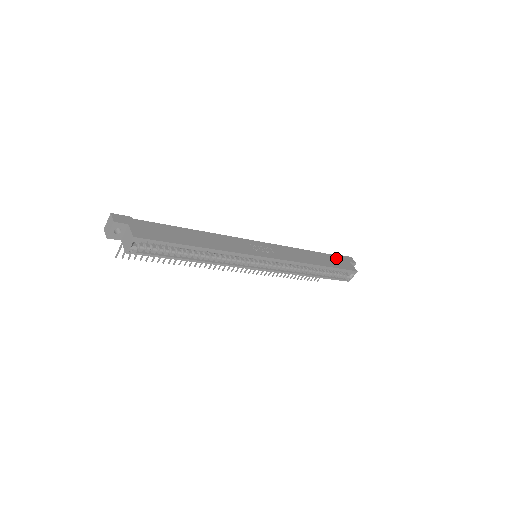
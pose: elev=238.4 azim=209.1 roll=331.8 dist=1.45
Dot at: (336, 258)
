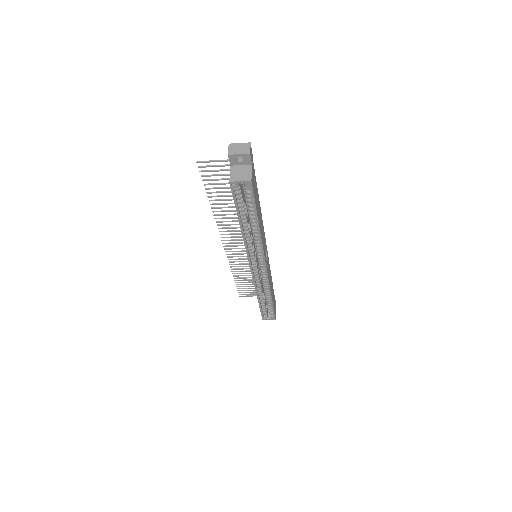
Dot at: occluded
